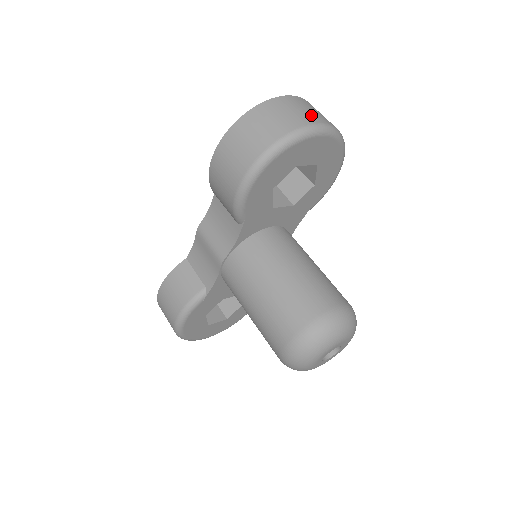
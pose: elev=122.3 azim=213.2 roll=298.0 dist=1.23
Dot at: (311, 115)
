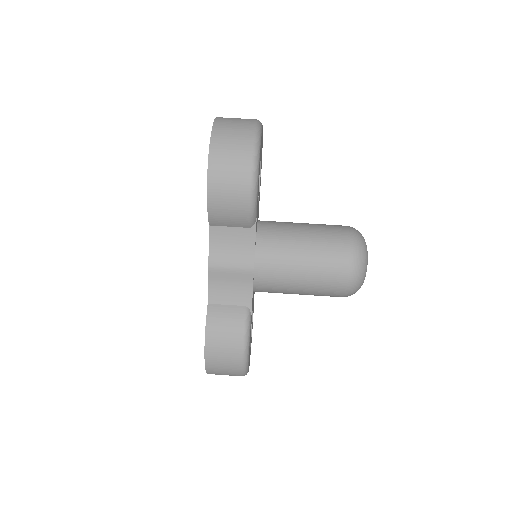
Dot at: (245, 119)
